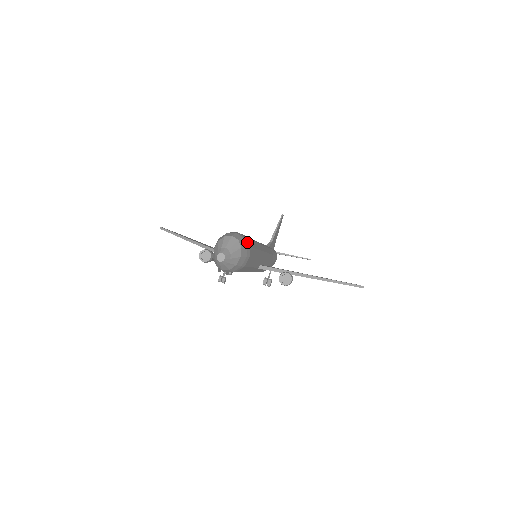
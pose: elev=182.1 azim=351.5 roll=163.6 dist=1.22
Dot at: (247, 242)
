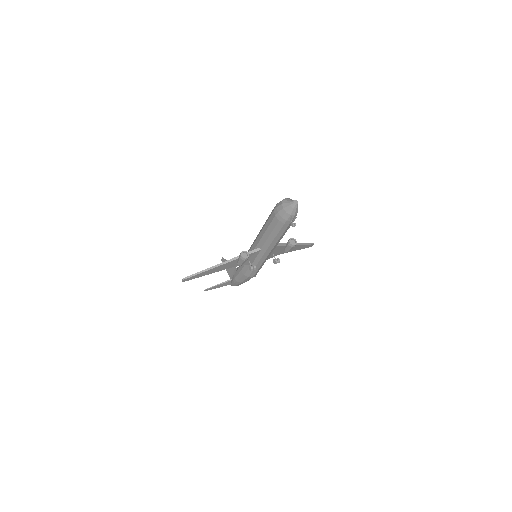
Dot at: occluded
